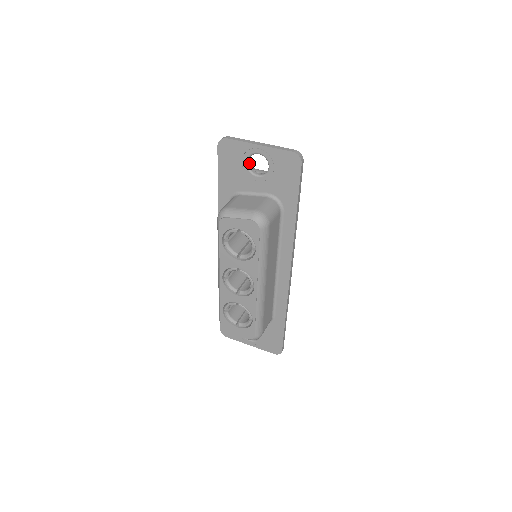
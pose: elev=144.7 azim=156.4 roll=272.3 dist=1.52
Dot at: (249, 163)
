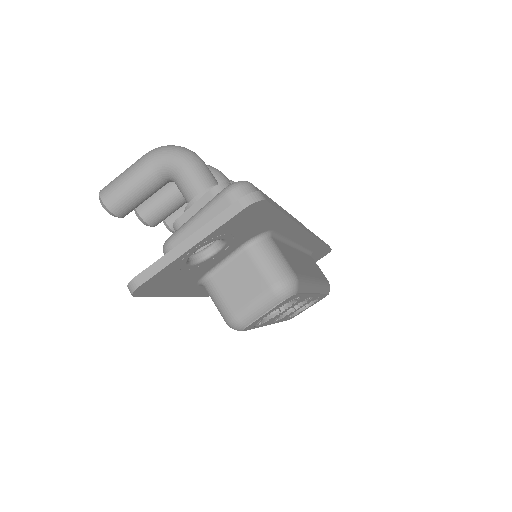
Dot at: (189, 259)
